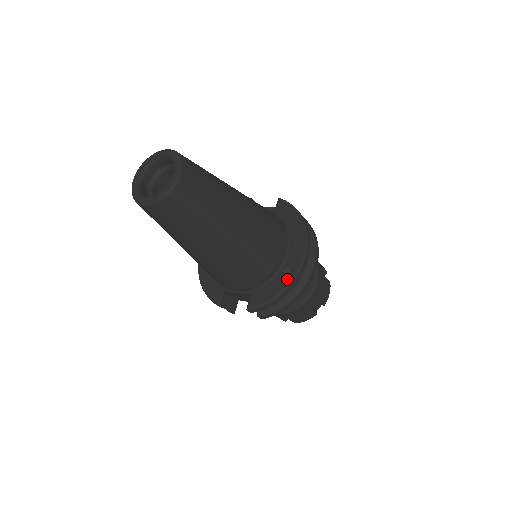
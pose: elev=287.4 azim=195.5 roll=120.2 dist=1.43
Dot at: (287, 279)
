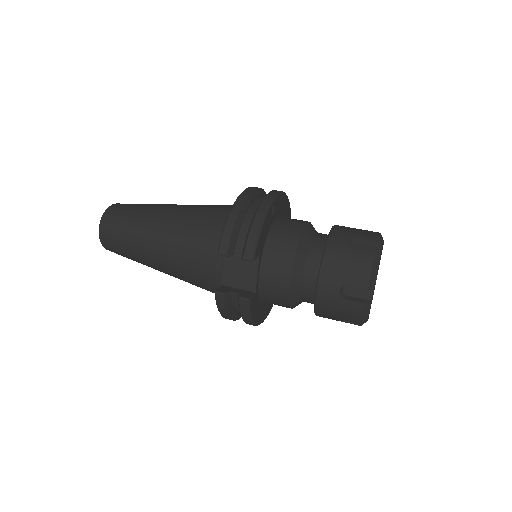
Dot at: occluded
